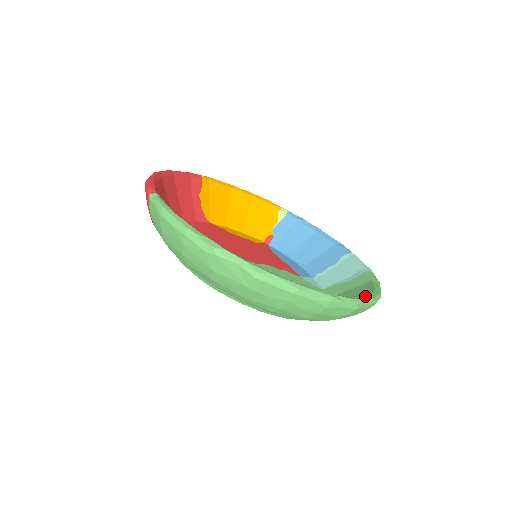
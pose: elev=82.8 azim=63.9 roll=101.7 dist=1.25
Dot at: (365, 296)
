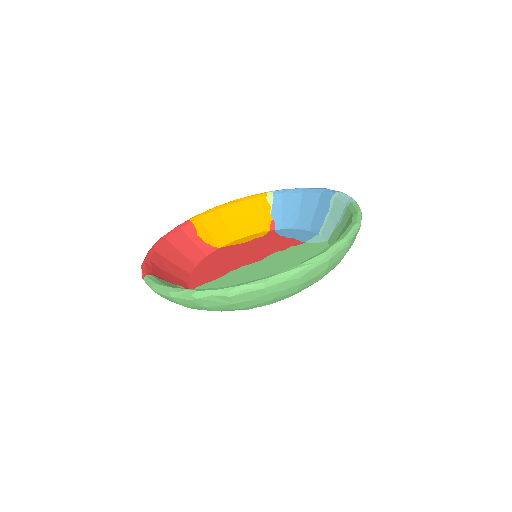
Dot at: (335, 241)
